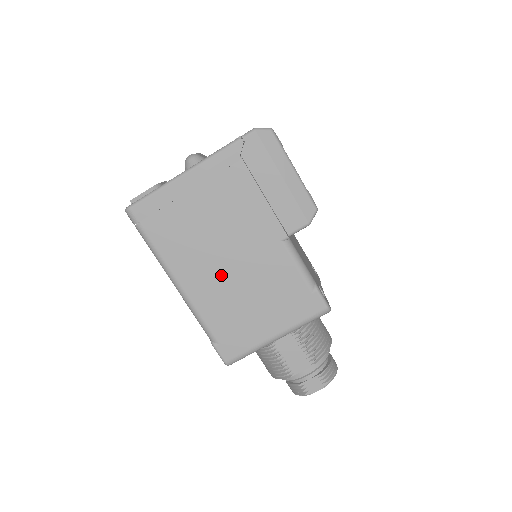
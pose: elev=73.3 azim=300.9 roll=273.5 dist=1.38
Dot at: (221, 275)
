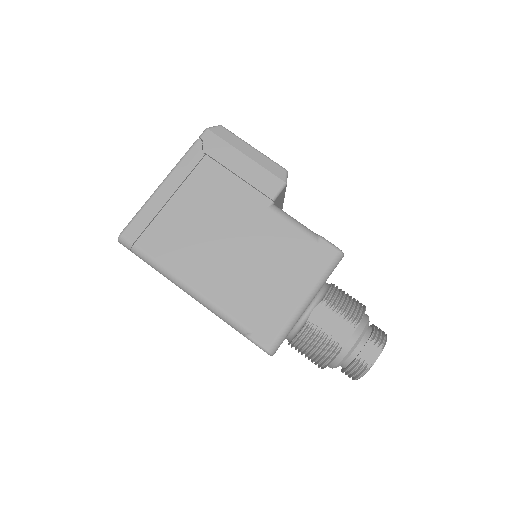
Dot at: (227, 261)
